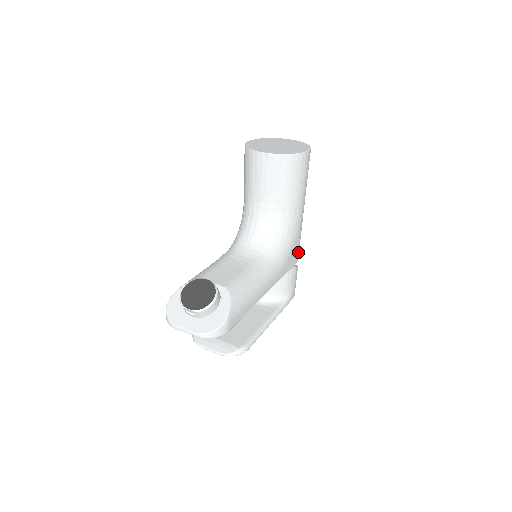
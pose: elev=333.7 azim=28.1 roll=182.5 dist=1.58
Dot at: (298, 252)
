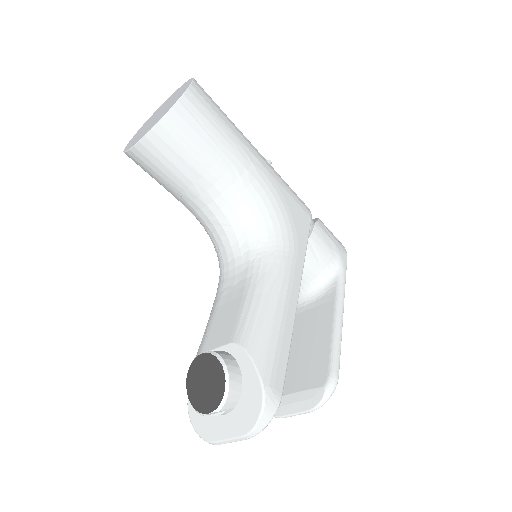
Dot at: (302, 205)
